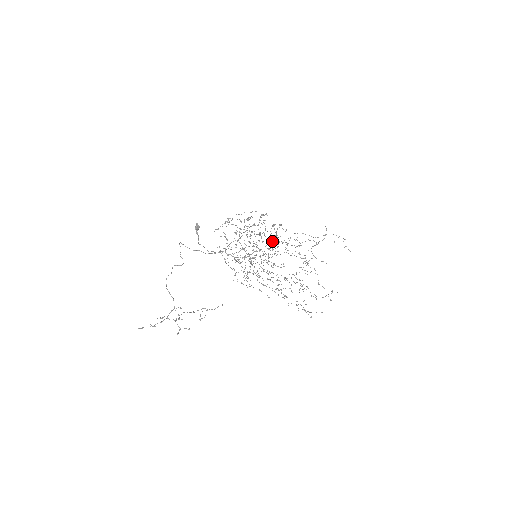
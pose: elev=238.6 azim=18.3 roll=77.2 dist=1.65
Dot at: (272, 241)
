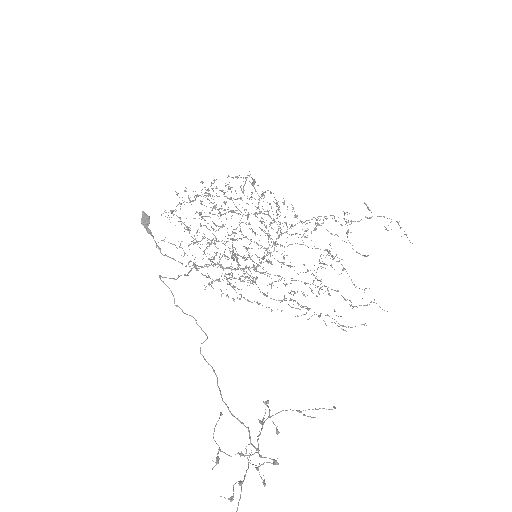
Dot at: (285, 232)
